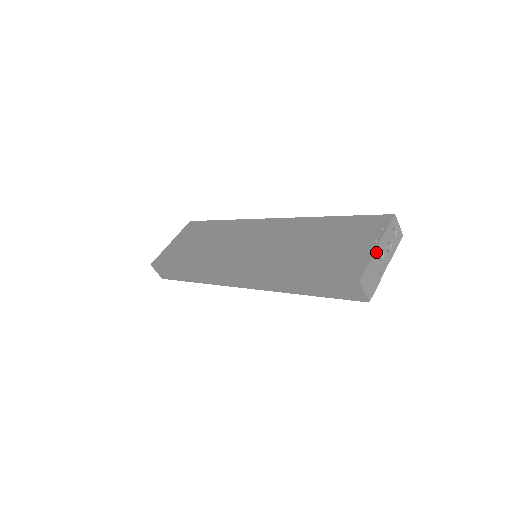
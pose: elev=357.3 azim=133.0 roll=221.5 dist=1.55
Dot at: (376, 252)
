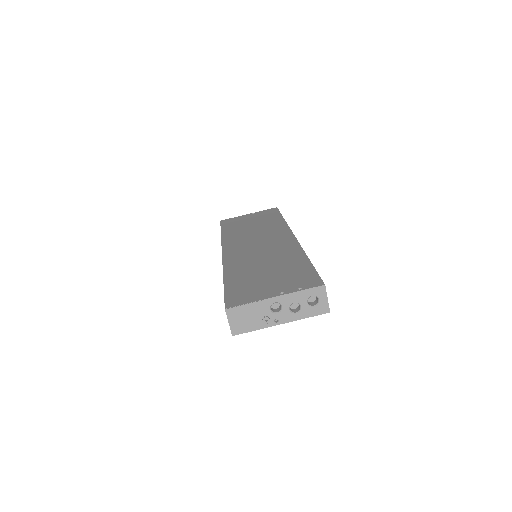
Dot at: (269, 301)
